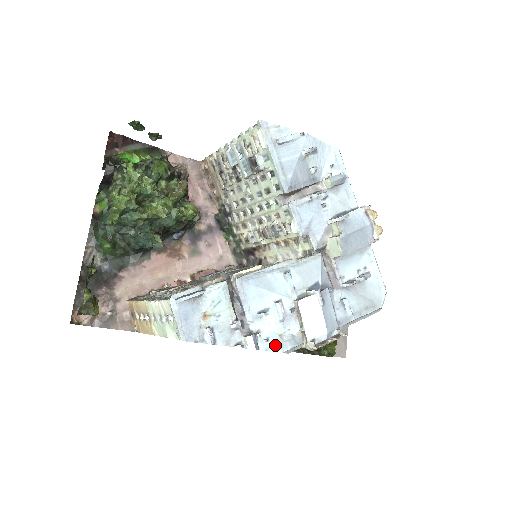
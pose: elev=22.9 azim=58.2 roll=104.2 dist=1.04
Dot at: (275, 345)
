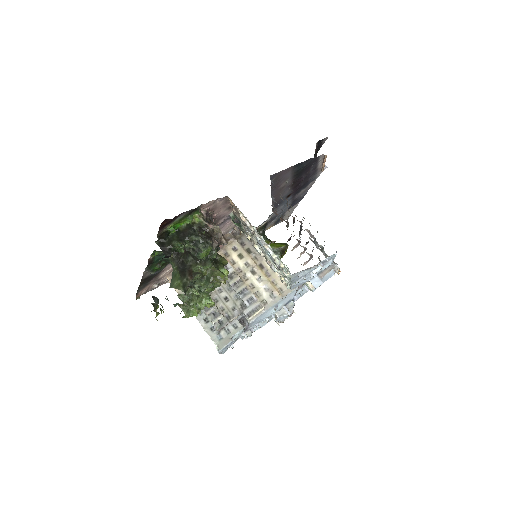
Dot at: occluded
